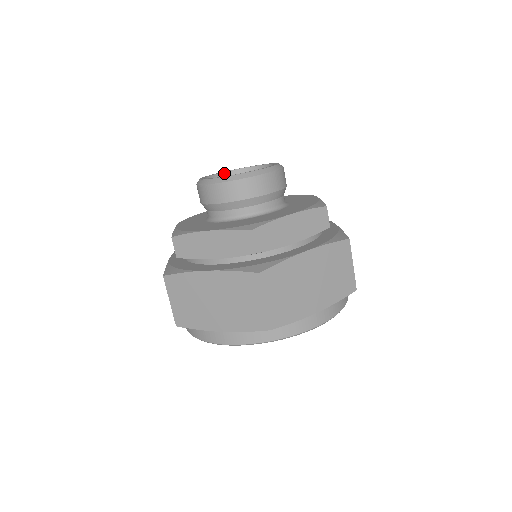
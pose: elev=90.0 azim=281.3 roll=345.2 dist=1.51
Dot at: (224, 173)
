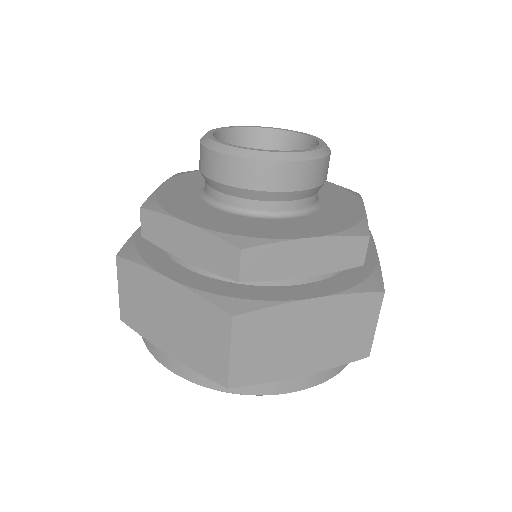
Dot at: (250, 128)
